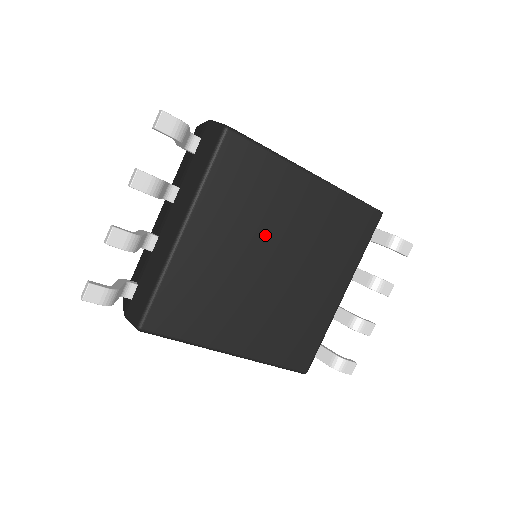
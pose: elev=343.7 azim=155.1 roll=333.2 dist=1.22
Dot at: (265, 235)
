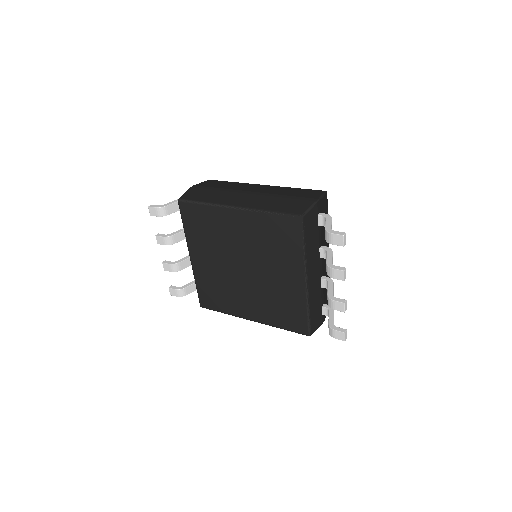
Dot at: (229, 251)
